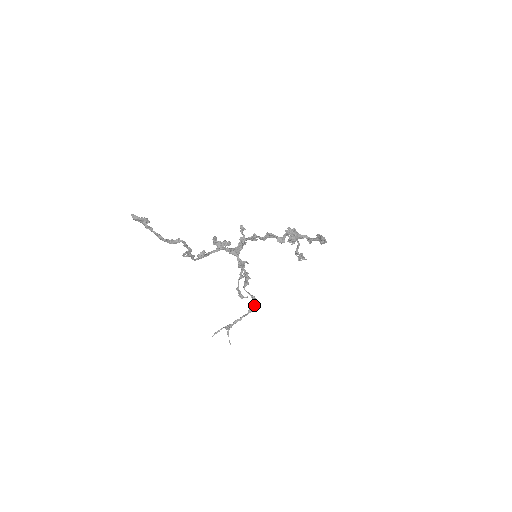
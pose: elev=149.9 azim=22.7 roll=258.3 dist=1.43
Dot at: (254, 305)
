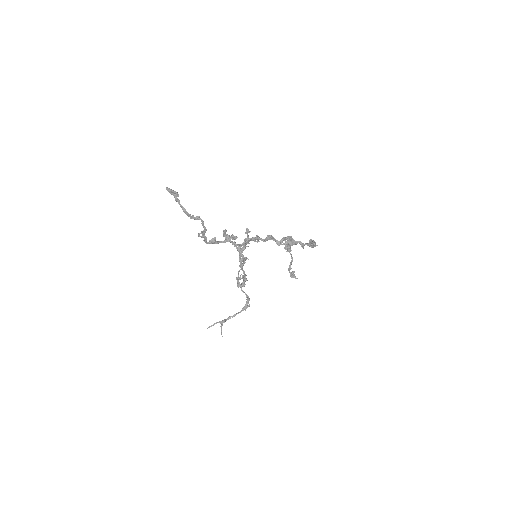
Dot at: occluded
